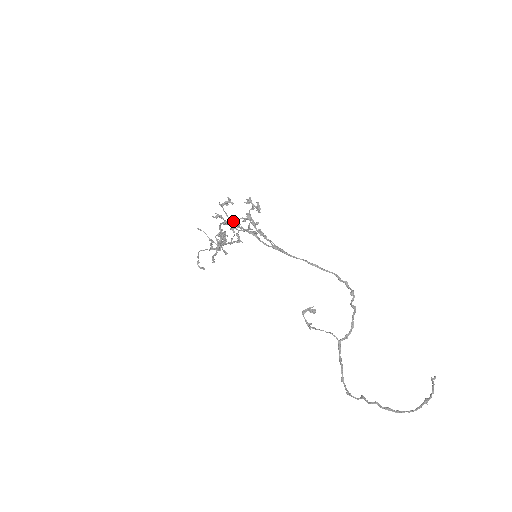
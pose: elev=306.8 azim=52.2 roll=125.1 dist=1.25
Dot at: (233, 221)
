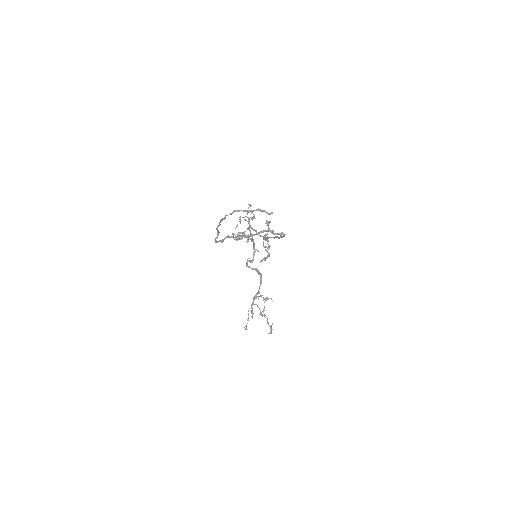
Dot at: occluded
